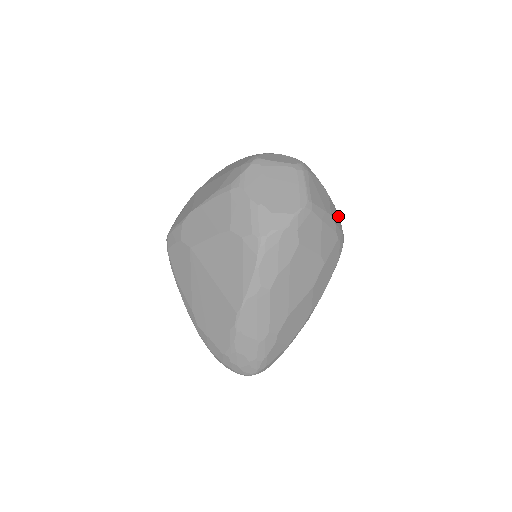
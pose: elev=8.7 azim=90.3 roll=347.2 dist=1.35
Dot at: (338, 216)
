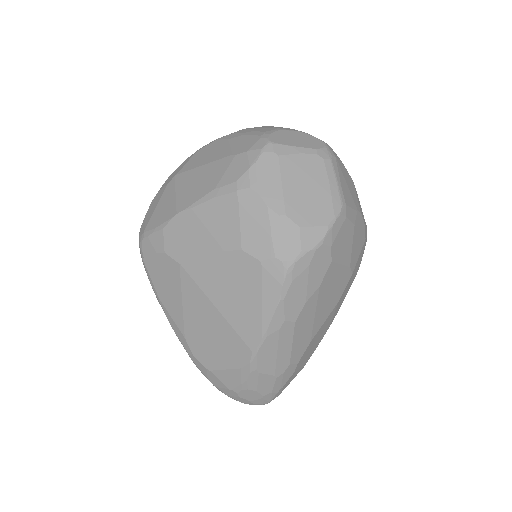
Dot at: occluded
